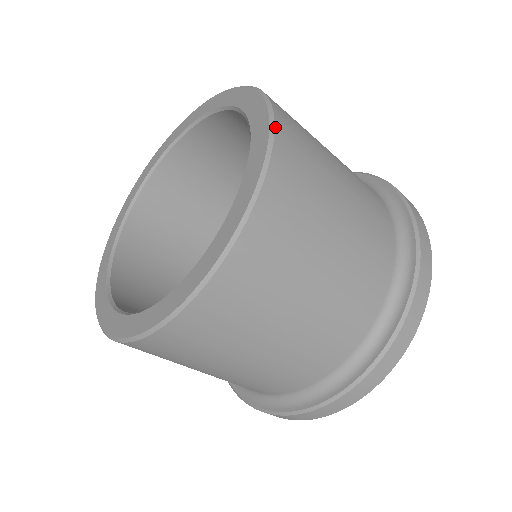
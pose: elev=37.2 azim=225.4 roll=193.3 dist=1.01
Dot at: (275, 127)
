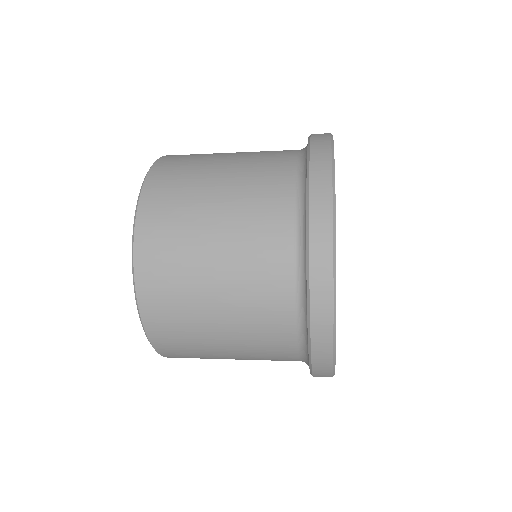
Dot at: (145, 330)
